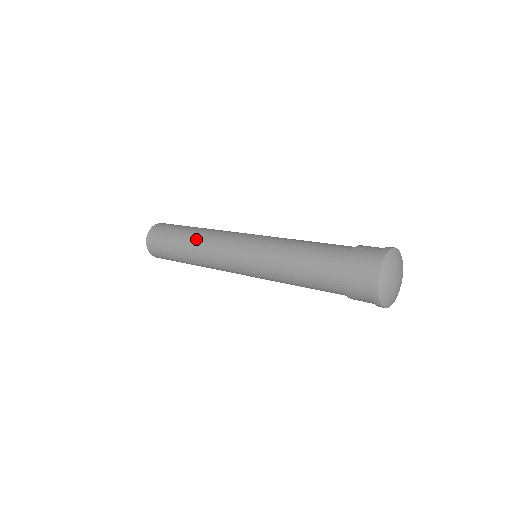
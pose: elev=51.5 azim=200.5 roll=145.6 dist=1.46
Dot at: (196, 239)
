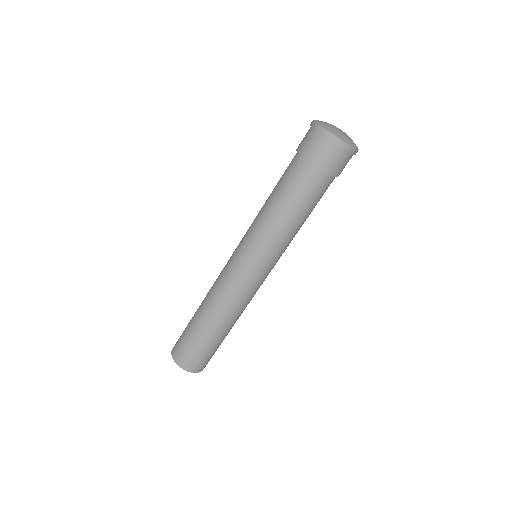
Dot at: (208, 304)
